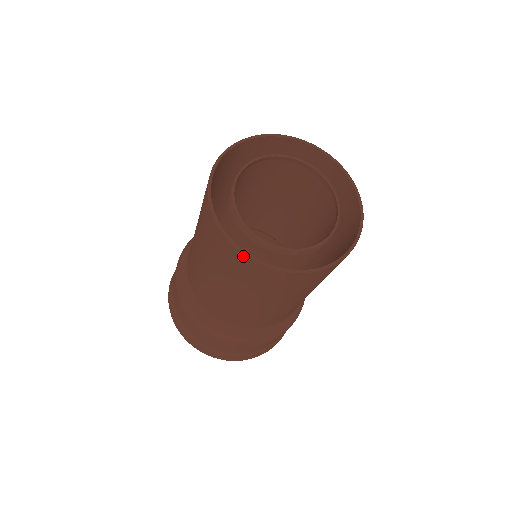
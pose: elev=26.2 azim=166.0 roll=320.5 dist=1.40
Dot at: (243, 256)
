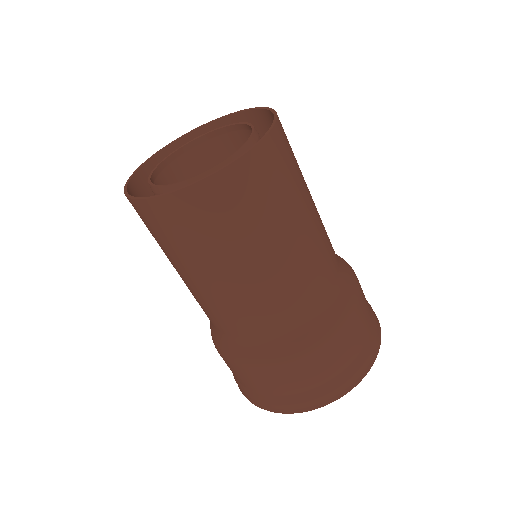
Dot at: occluded
